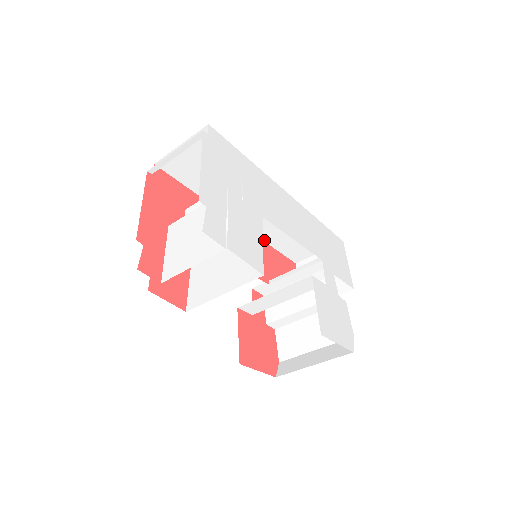
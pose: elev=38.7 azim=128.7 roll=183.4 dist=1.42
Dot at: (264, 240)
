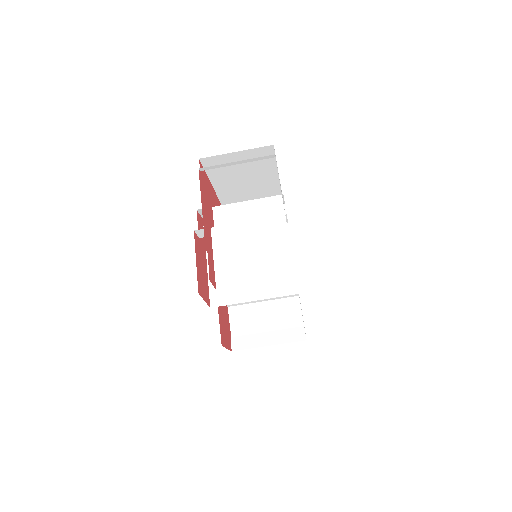
Dot at: occluded
